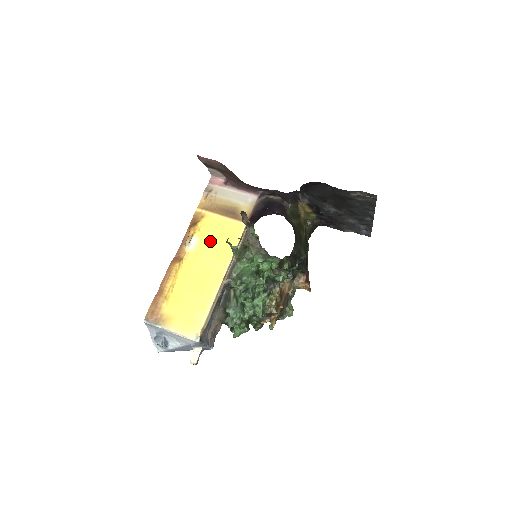
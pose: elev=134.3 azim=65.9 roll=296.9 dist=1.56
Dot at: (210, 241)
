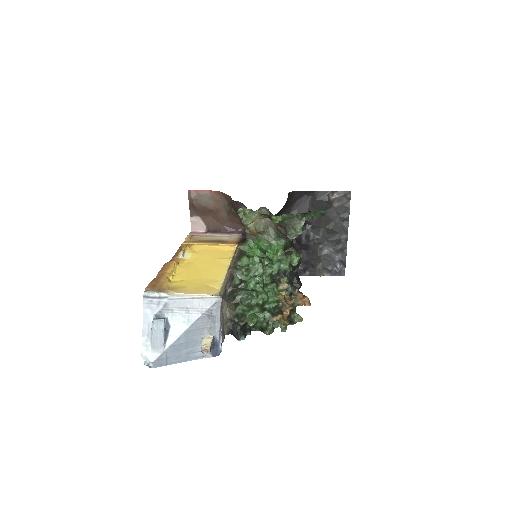
Dot at: (204, 253)
